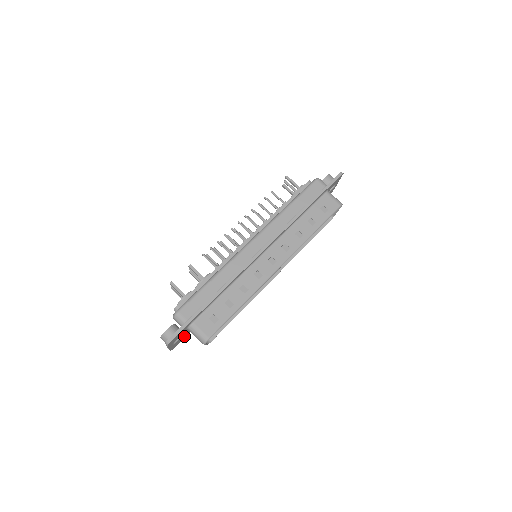
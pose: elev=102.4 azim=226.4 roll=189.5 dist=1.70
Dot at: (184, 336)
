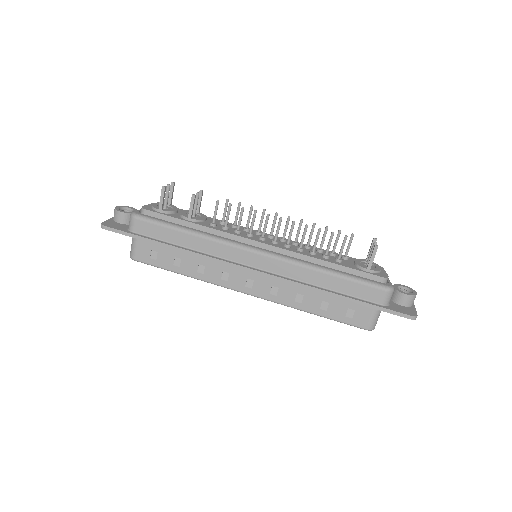
Dot at: occluded
